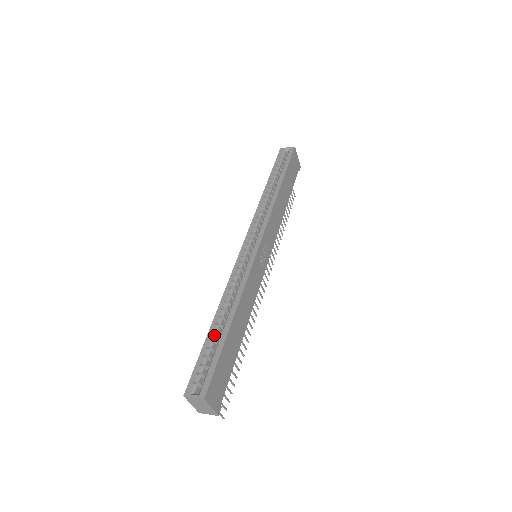
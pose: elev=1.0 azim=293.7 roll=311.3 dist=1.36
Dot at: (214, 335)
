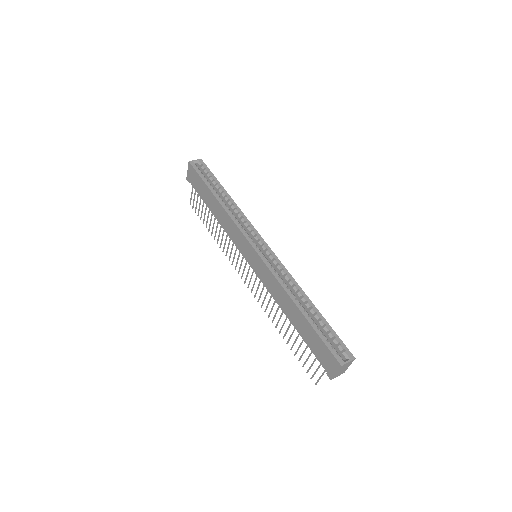
Dot at: (312, 319)
